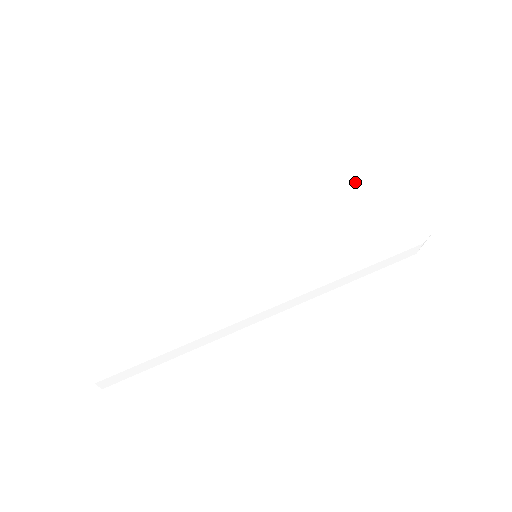
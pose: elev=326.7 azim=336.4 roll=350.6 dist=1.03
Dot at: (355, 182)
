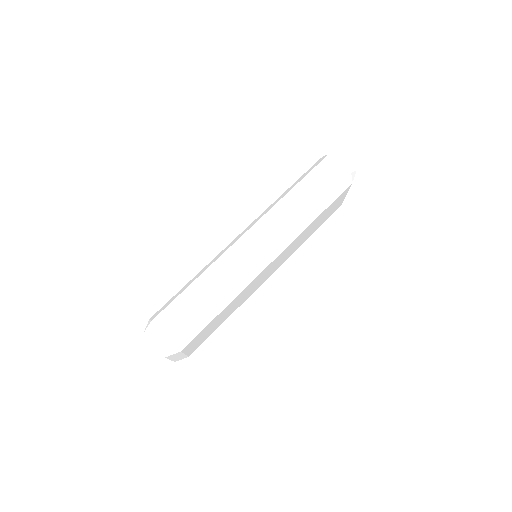
Dot at: (316, 210)
